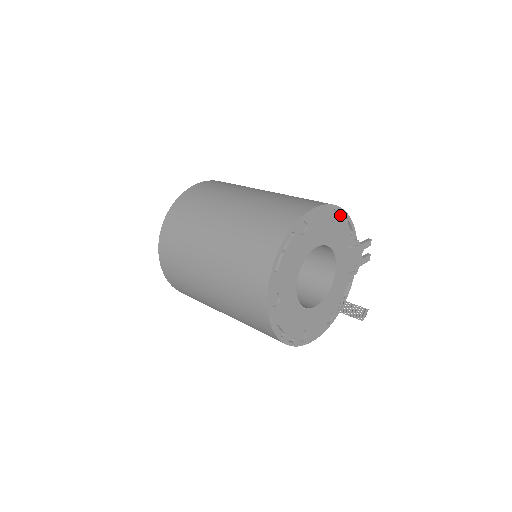
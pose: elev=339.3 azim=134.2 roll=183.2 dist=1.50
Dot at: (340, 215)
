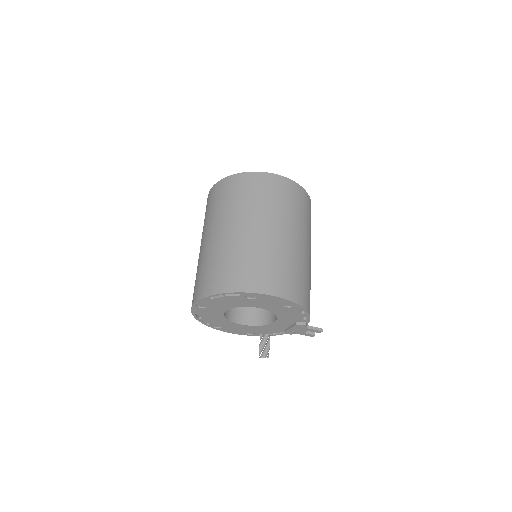
Dot at: occluded
